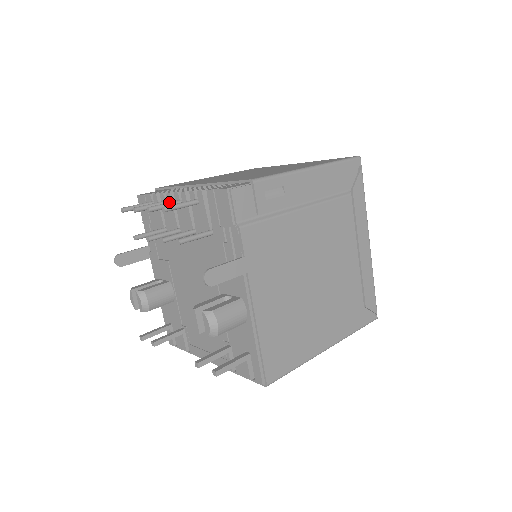
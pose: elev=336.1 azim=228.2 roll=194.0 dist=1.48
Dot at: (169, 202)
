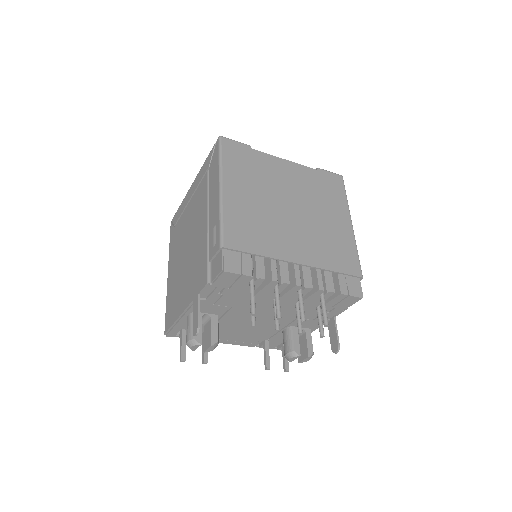
Dot at: occluded
